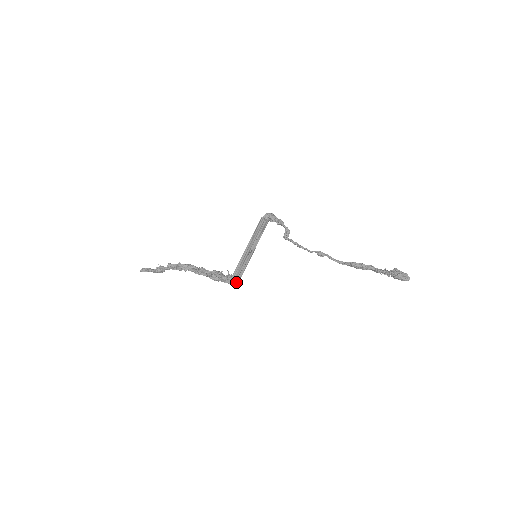
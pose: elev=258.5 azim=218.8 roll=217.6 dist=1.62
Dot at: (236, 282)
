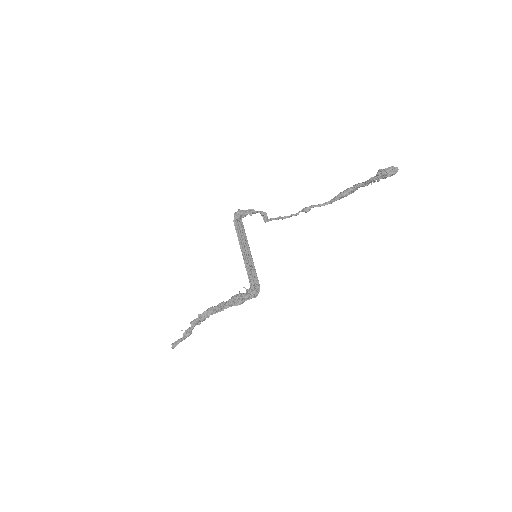
Dot at: (258, 291)
